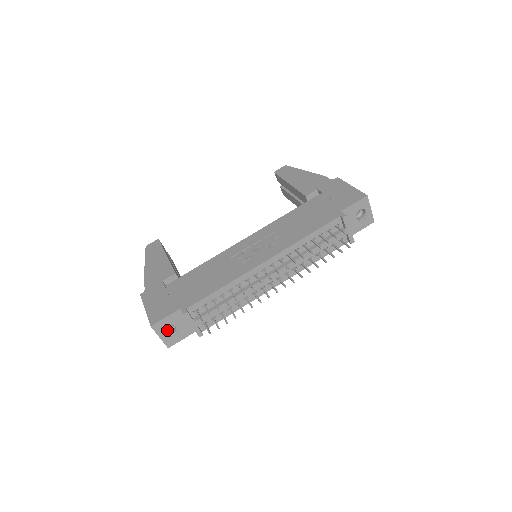
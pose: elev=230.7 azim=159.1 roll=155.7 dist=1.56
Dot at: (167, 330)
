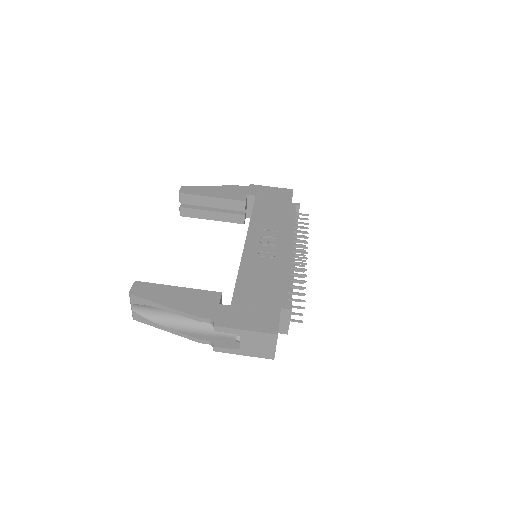
Dot at: occluded
